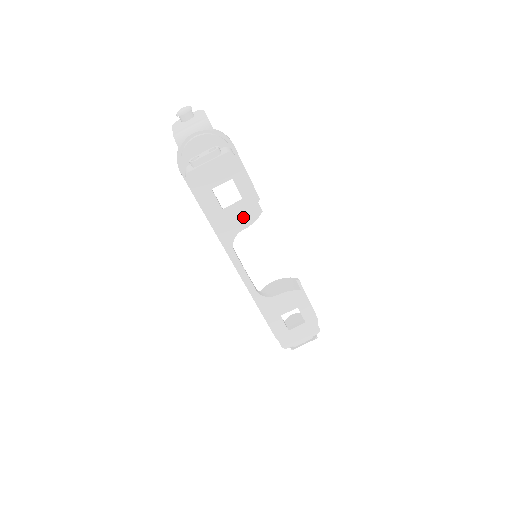
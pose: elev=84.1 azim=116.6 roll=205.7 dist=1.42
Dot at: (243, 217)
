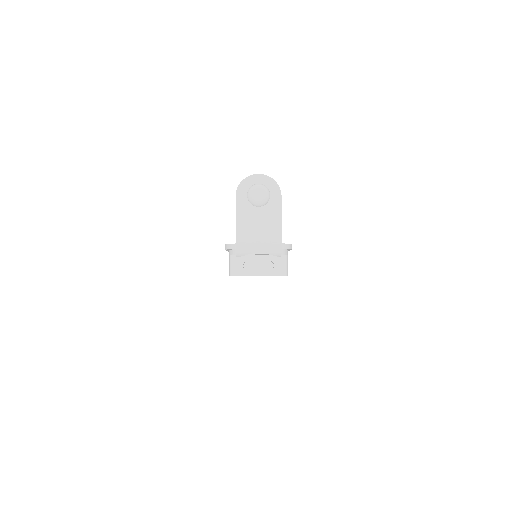
Dot at: occluded
